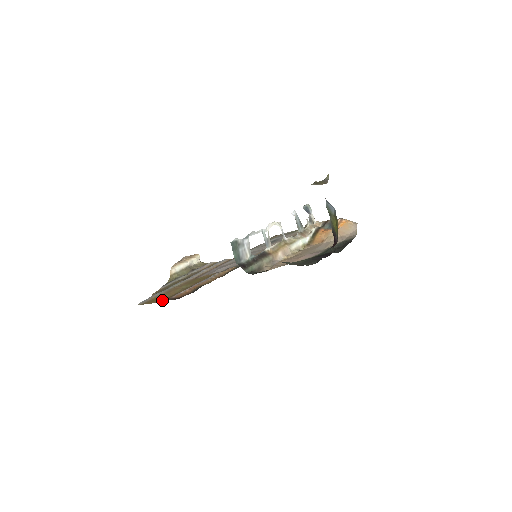
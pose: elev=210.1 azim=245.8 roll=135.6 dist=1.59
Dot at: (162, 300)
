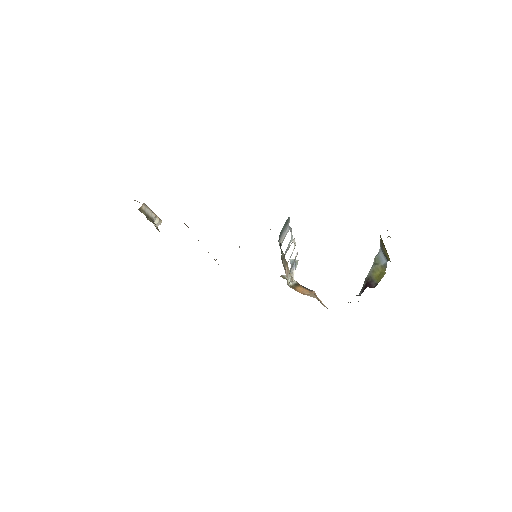
Dot at: occluded
